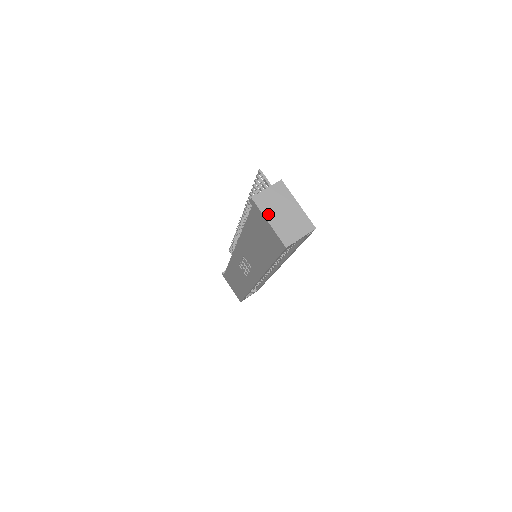
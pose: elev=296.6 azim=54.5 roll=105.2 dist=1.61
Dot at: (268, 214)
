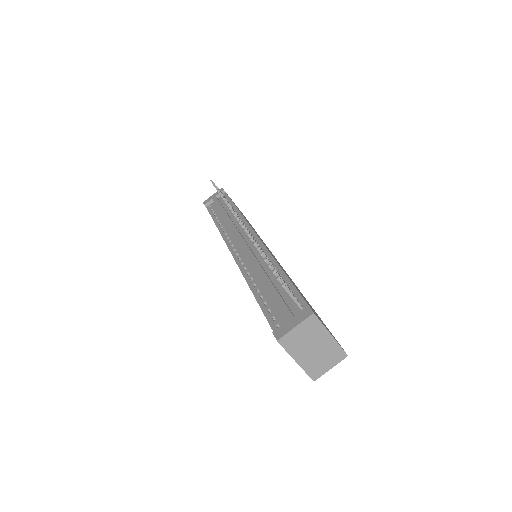
Dot at: (296, 354)
